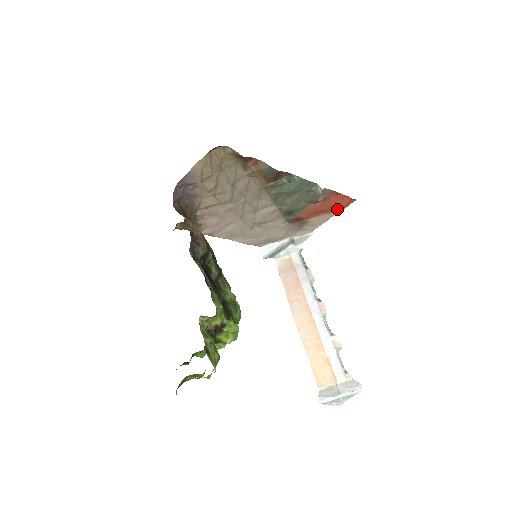
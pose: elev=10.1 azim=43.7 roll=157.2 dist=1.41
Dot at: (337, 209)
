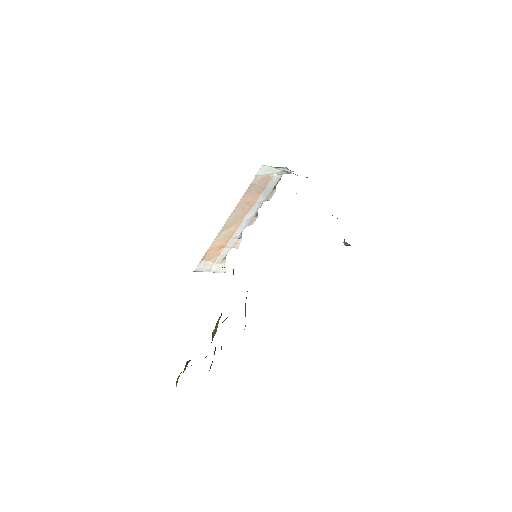
Dot at: occluded
